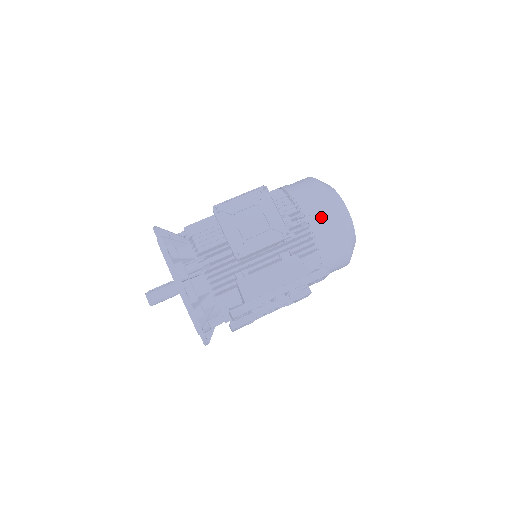
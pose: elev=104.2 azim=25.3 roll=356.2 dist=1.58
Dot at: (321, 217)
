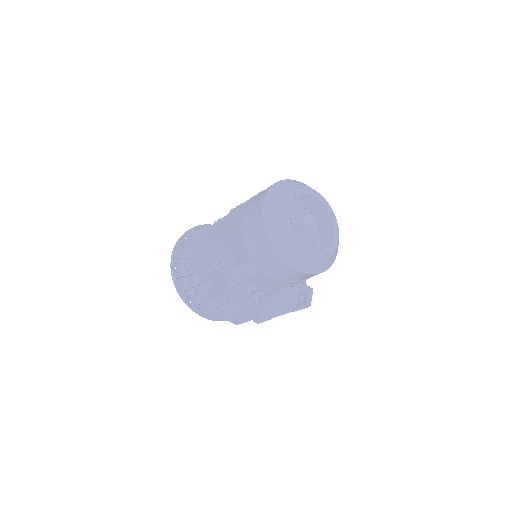
Dot at: (286, 277)
